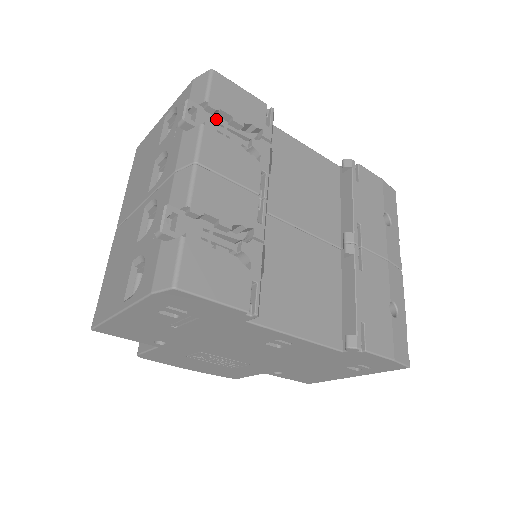
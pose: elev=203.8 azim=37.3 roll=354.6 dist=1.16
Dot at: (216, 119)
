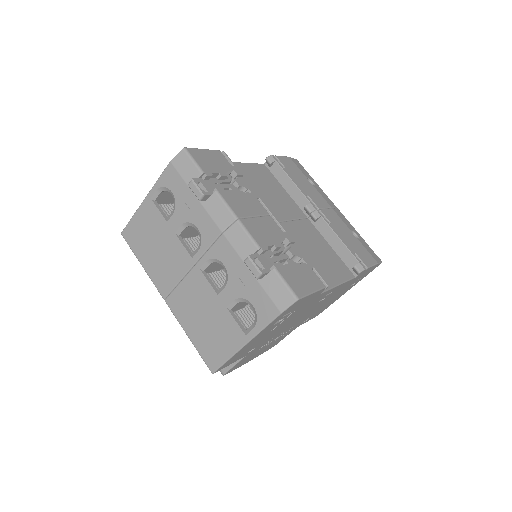
Dot at: (211, 181)
